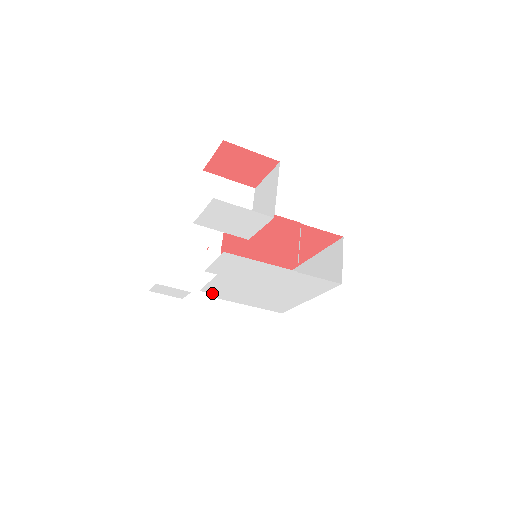
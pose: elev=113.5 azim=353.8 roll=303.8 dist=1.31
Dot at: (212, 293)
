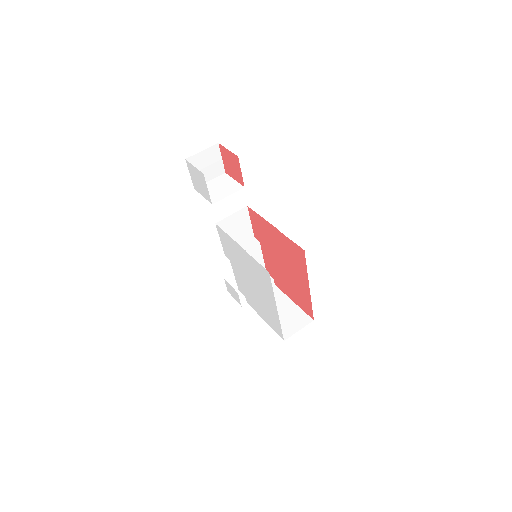
Dot at: (244, 295)
